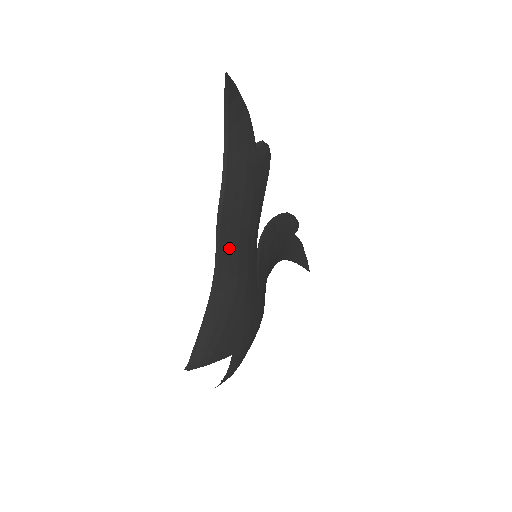
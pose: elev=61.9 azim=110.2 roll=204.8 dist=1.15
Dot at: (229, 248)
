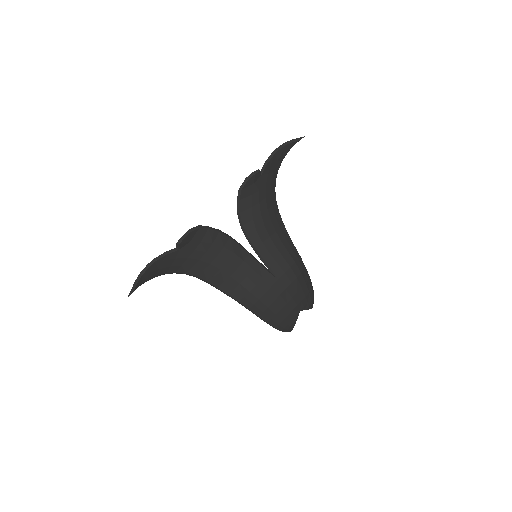
Dot at: (240, 295)
